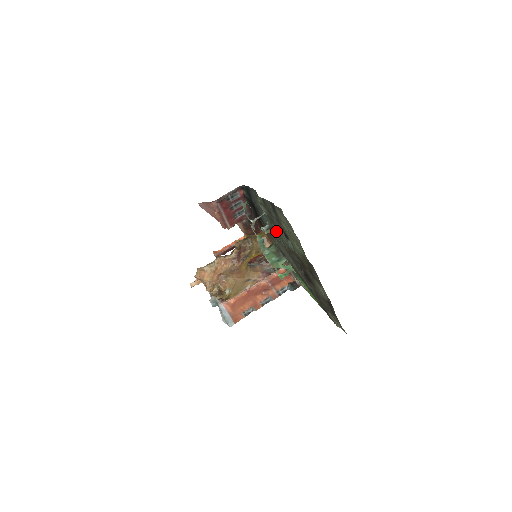
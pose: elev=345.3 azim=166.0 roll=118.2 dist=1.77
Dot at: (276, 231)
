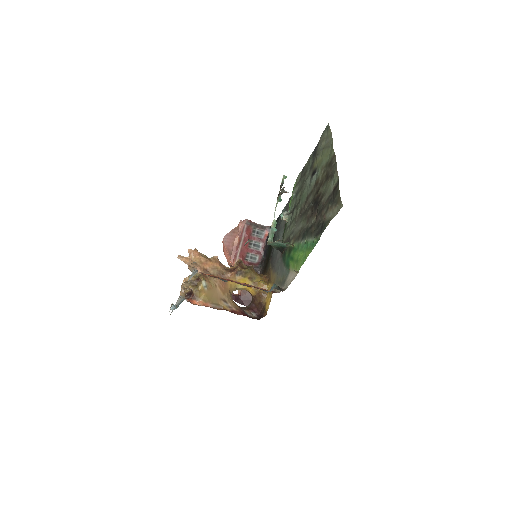
Dot at: (298, 202)
